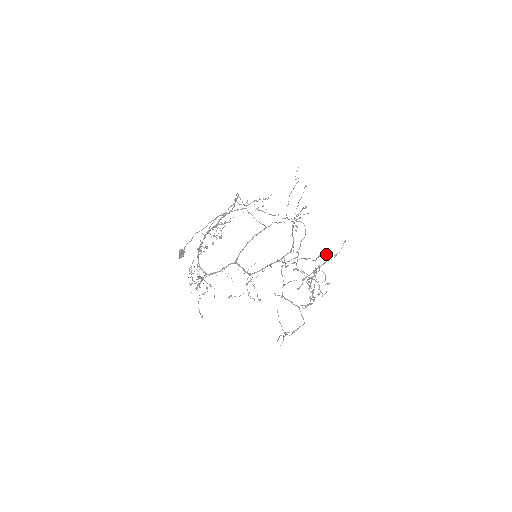
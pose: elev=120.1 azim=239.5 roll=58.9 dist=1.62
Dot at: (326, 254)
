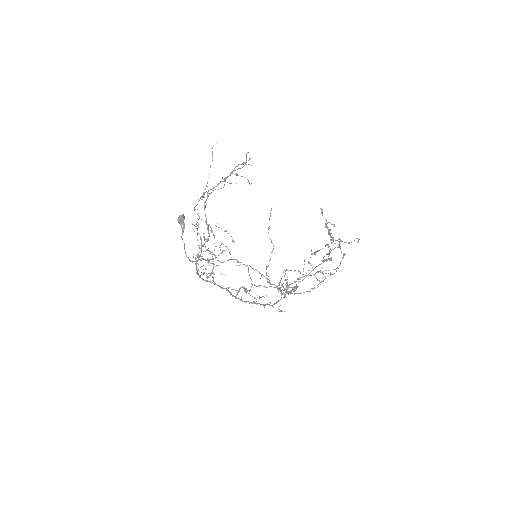
Dot at: occluded
